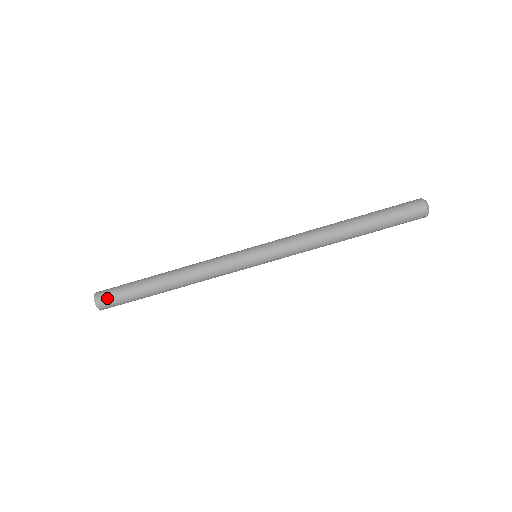
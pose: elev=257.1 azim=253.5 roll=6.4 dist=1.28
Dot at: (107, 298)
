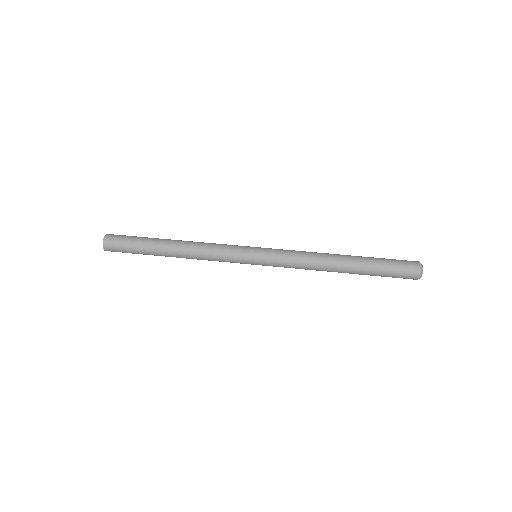
Dot at: occluded
